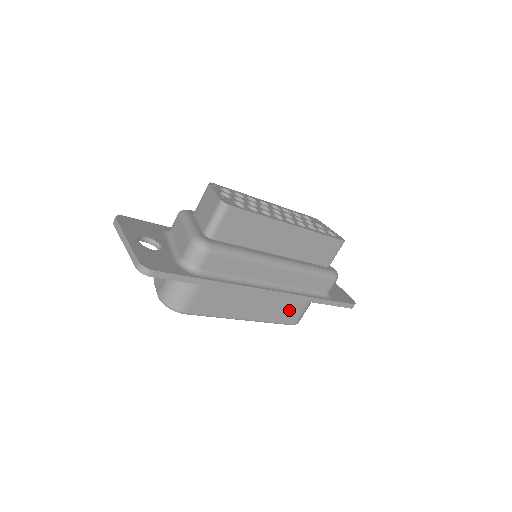
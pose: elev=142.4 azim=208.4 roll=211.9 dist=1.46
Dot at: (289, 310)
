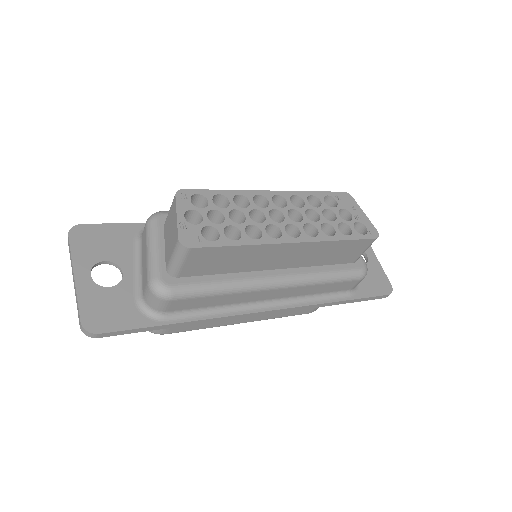
Dot at: occluded
